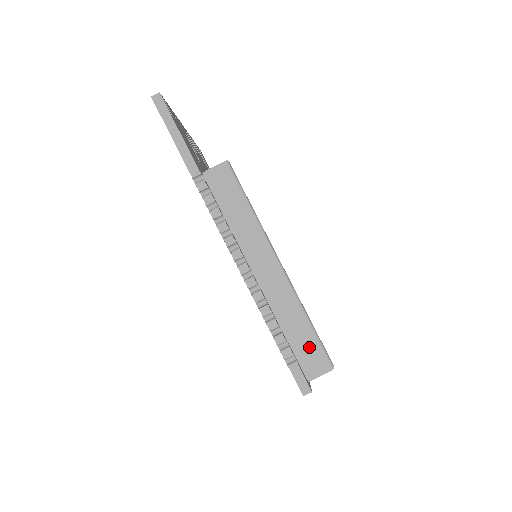
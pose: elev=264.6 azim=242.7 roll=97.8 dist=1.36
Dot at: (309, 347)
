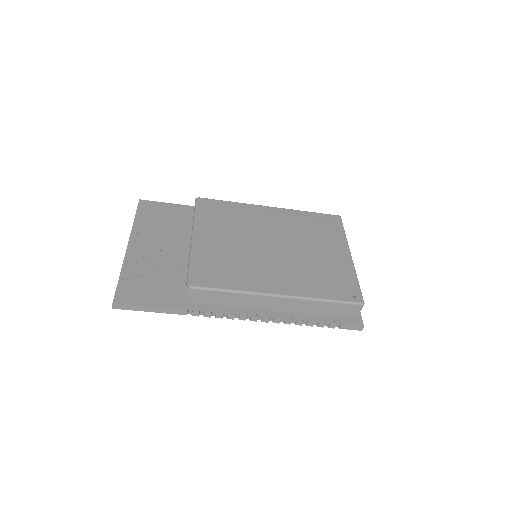
Dot at: (340, 309)
